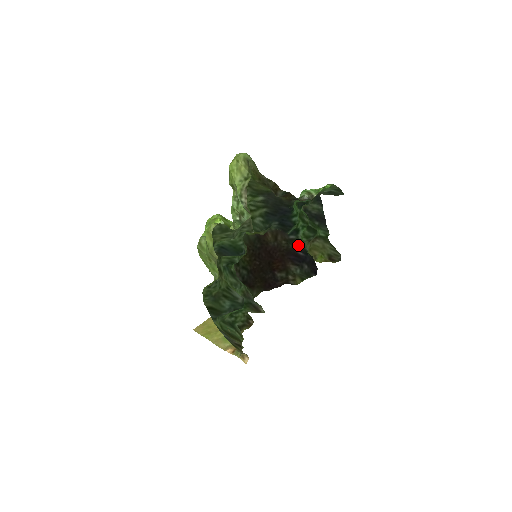
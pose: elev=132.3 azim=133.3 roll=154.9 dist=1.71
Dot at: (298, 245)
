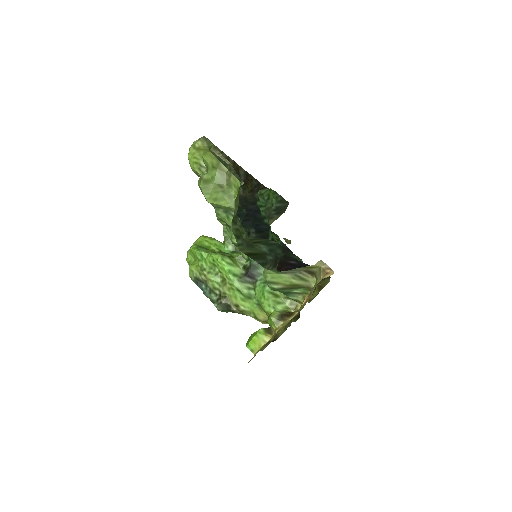
Dot at: (285, 253)
